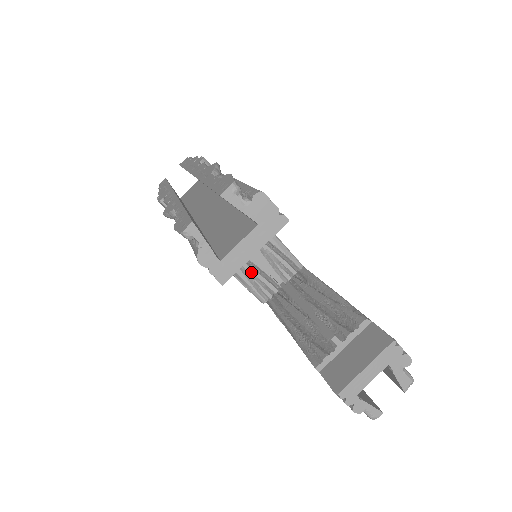
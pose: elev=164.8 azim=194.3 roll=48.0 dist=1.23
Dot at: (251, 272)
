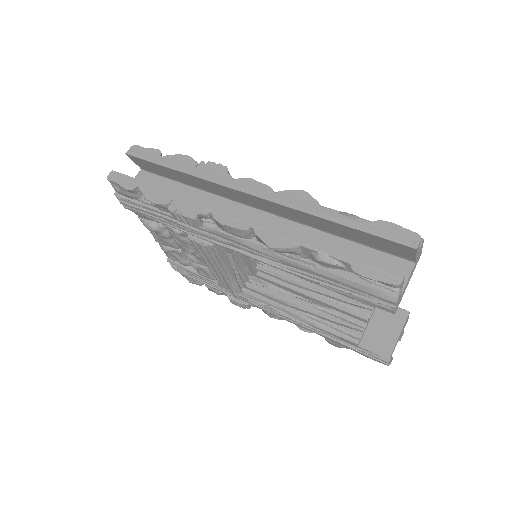
Dot at: (238, 269)
